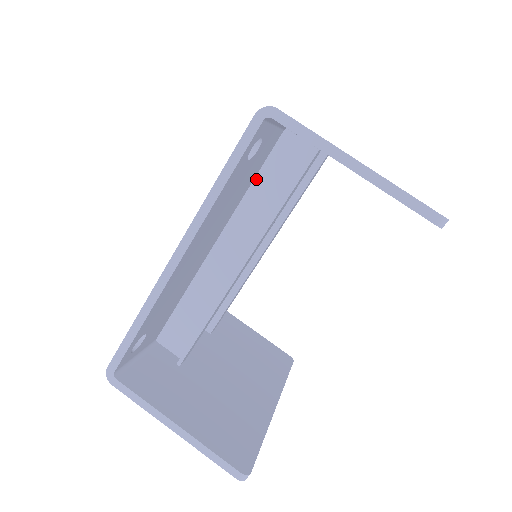
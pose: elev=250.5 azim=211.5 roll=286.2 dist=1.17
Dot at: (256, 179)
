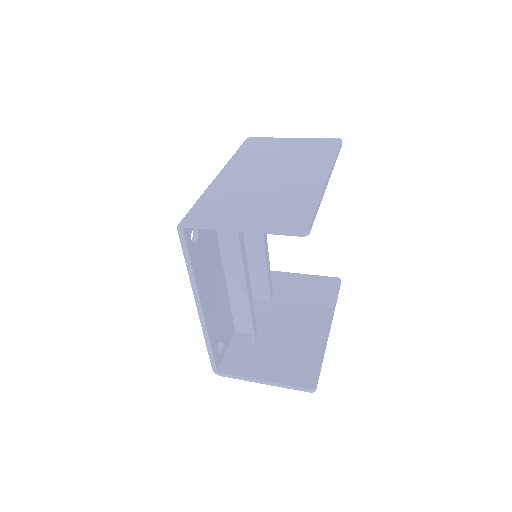
Dot at: occluded
